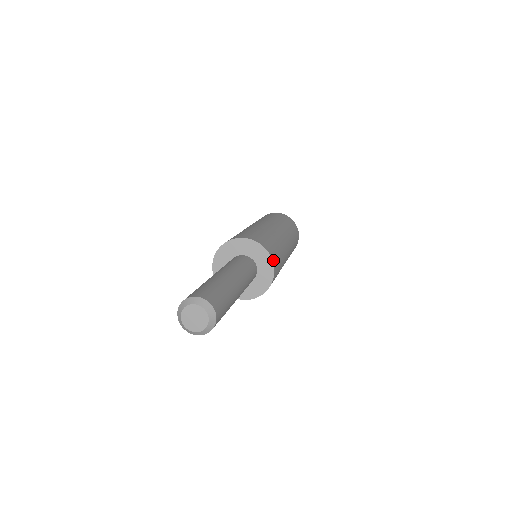
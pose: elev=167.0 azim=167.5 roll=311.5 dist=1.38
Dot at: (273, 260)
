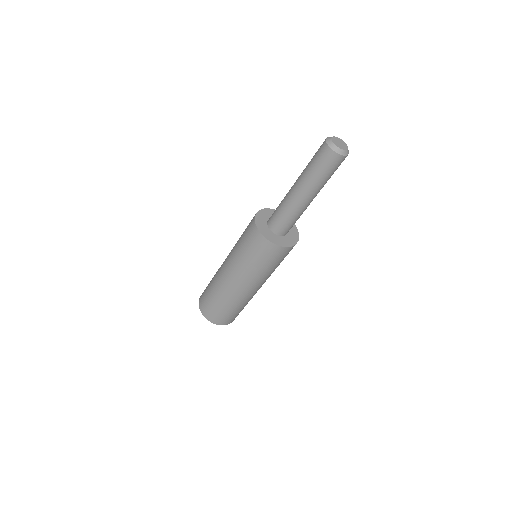
Dot at: occluded
